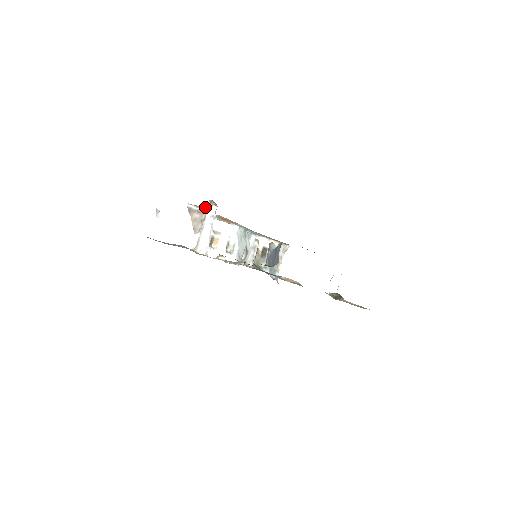
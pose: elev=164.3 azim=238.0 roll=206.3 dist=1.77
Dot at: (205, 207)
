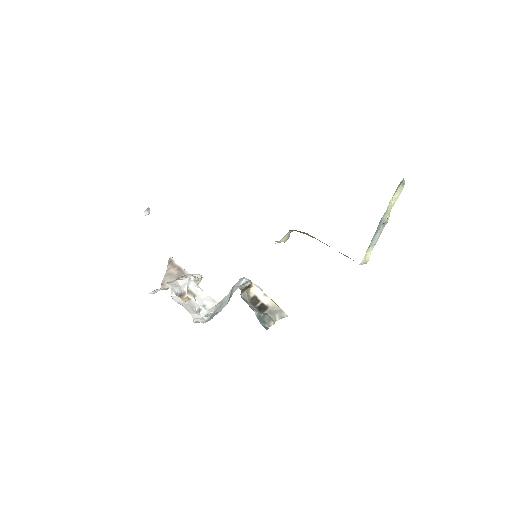
Dot at: occluded
